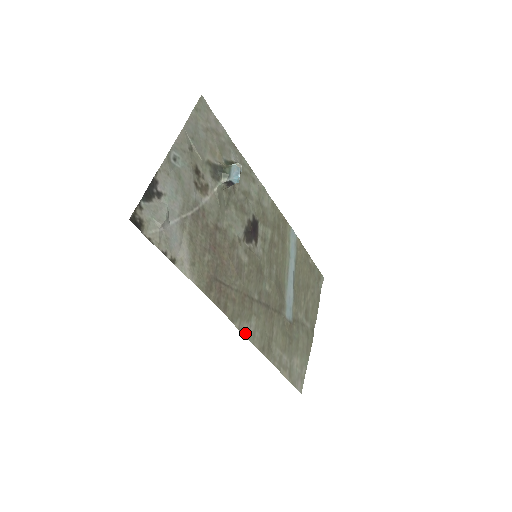
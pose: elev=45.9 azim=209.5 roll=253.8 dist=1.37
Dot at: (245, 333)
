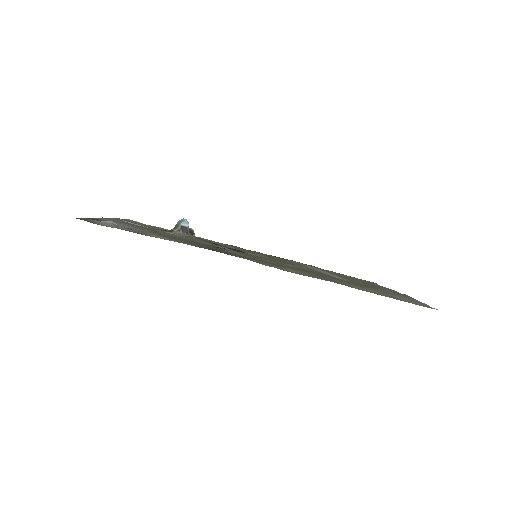
Dot at: occluded
